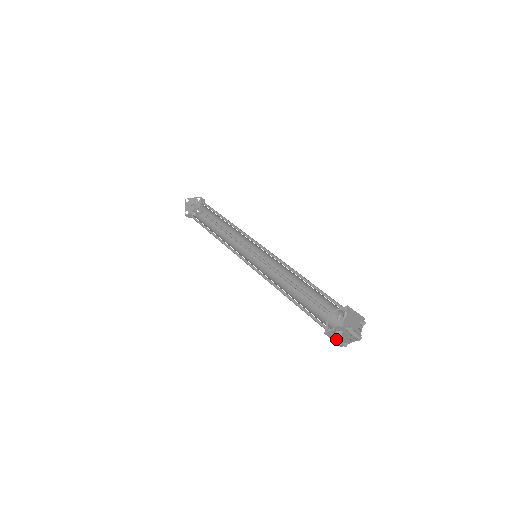
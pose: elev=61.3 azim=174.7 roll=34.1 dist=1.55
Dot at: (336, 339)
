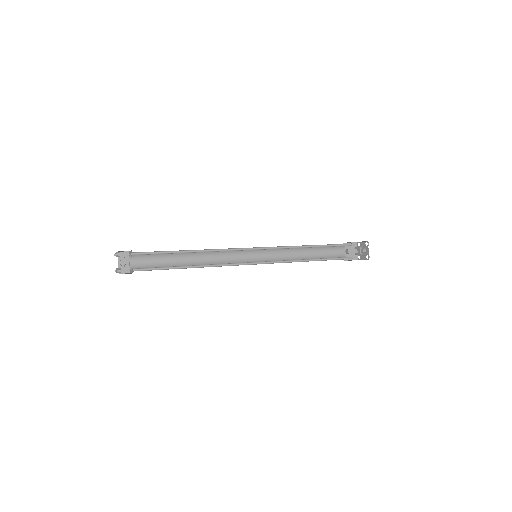
Dot at: occluded
